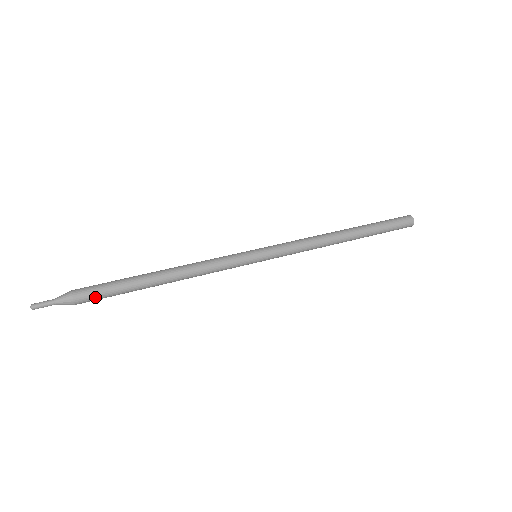
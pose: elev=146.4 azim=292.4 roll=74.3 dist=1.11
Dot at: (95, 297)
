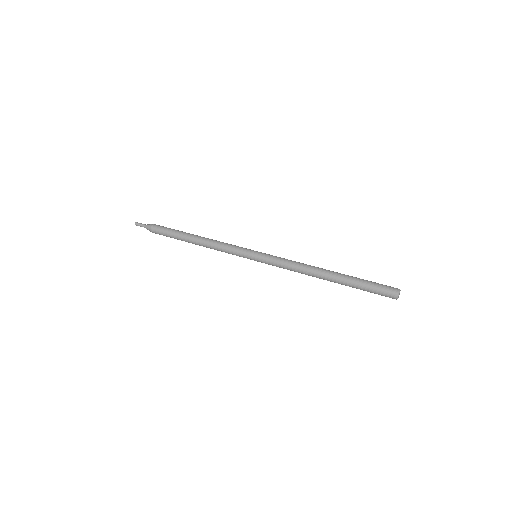
Dot at: (161, 234)
